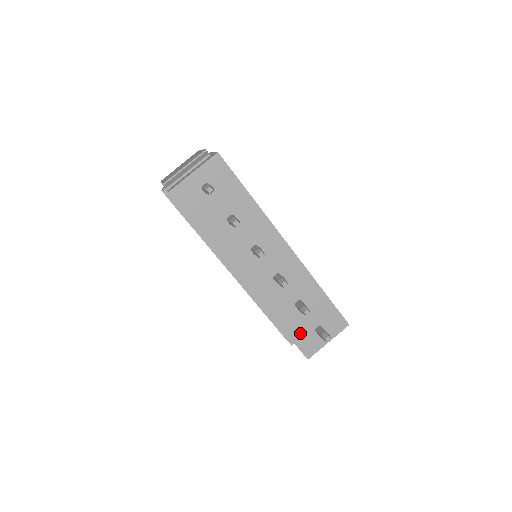
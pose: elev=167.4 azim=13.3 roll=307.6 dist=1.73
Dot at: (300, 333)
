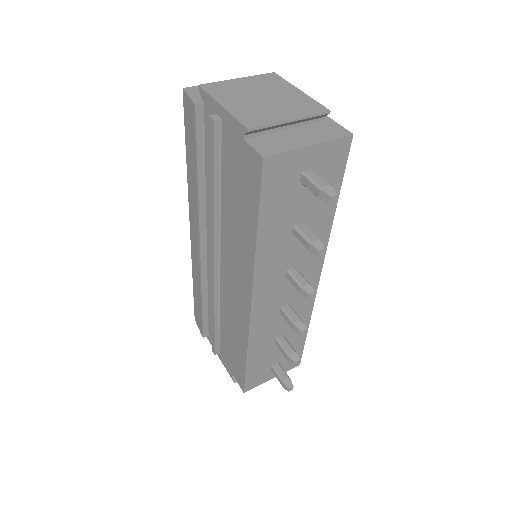
Dot at: (258, 367)
